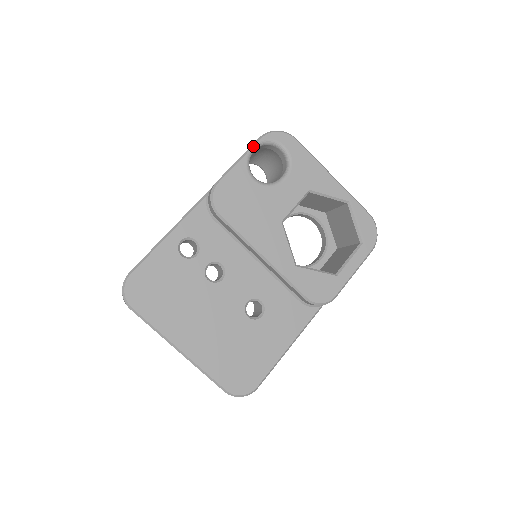
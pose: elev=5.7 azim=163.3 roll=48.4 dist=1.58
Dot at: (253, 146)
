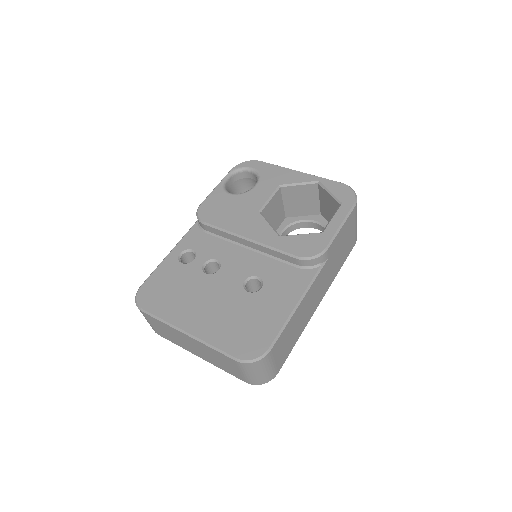
Dot at: (226, 176)
